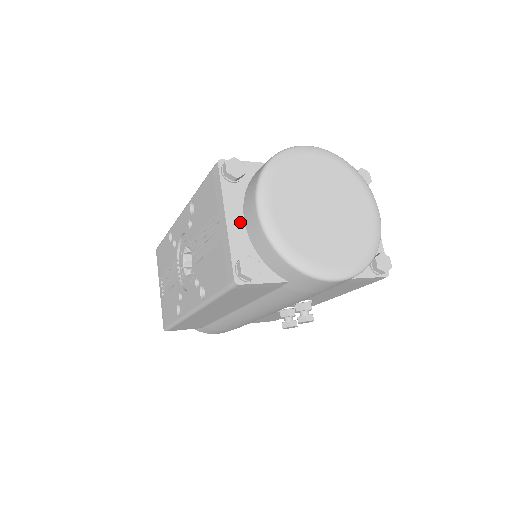
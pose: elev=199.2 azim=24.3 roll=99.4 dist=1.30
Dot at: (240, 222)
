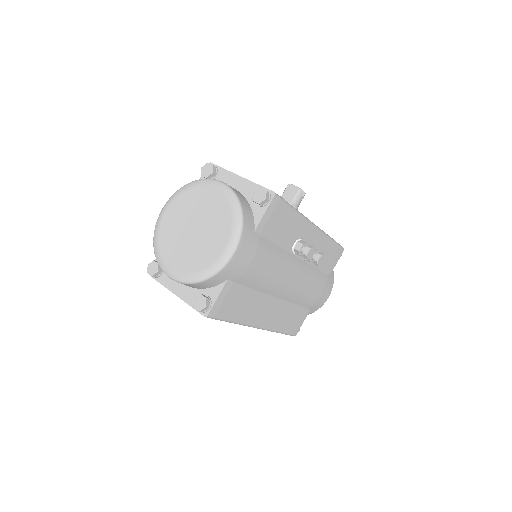
Dot at: (181, 286)
